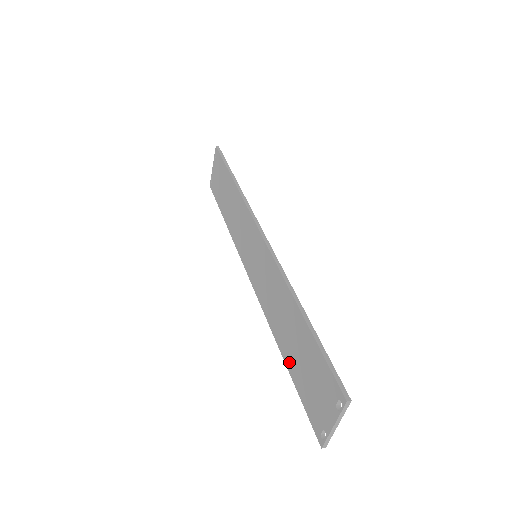
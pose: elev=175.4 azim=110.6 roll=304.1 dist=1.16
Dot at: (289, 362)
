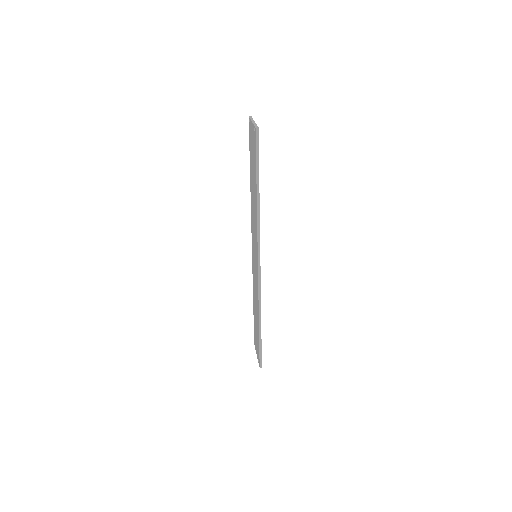
Dot at: (254, 312)
